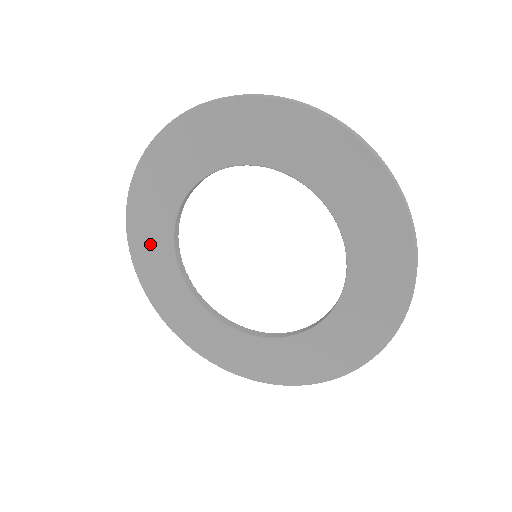
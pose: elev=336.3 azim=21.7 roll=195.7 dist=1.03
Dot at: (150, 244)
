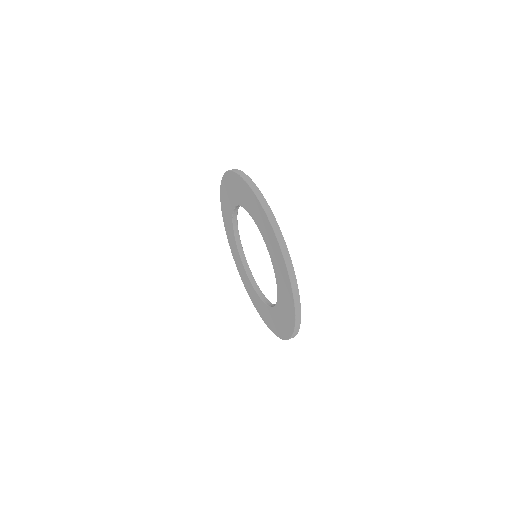
Dot at: (237, 260)
